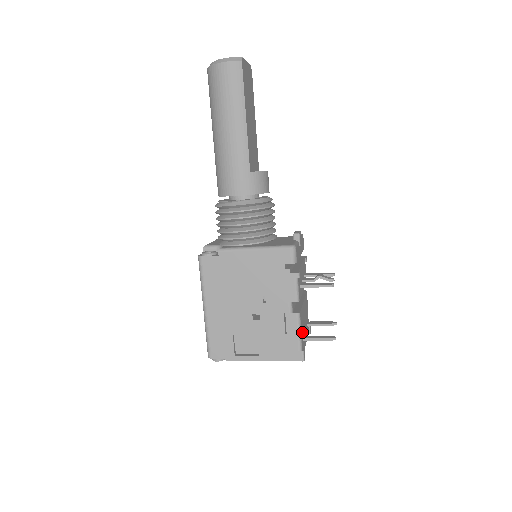
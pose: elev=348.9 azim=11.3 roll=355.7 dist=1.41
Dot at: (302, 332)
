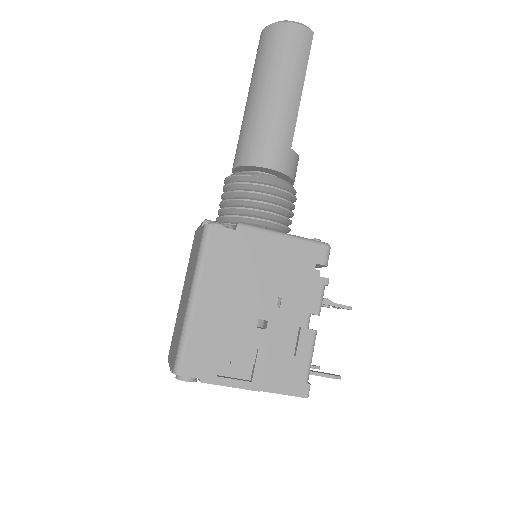
Dot at: occluded
